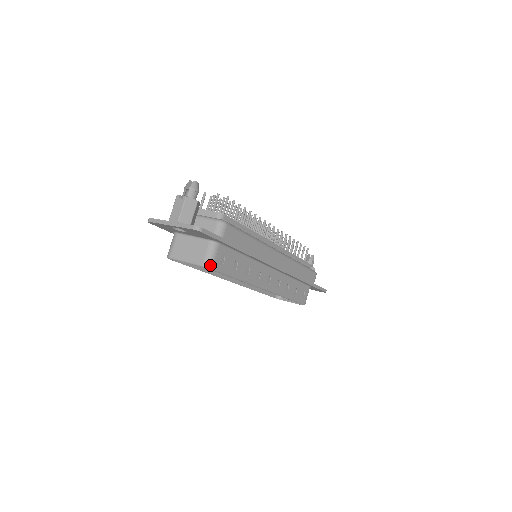
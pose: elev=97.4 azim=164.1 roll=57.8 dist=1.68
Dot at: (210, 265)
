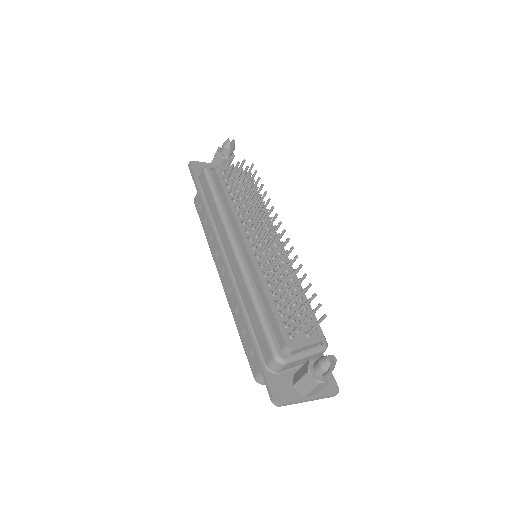
Dot at: occluded
